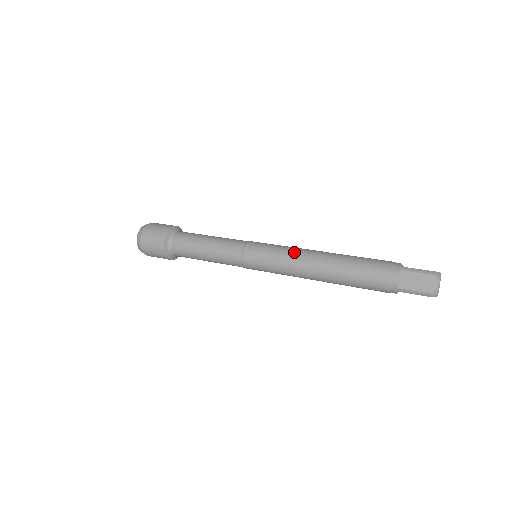
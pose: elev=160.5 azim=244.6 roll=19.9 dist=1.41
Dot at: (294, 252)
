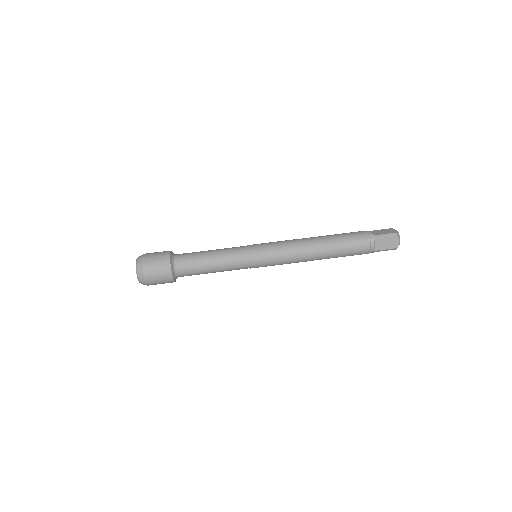
Dot at: (293, 247)
